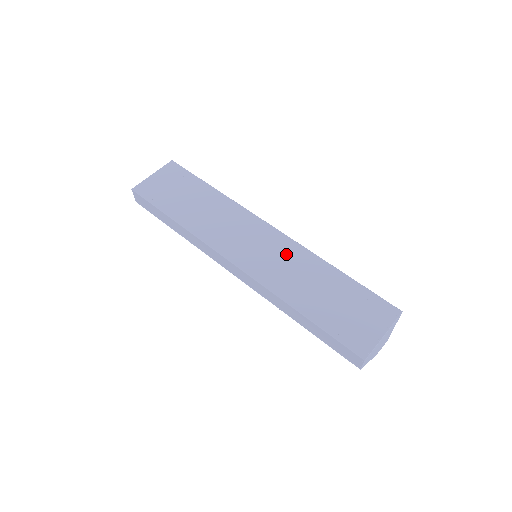
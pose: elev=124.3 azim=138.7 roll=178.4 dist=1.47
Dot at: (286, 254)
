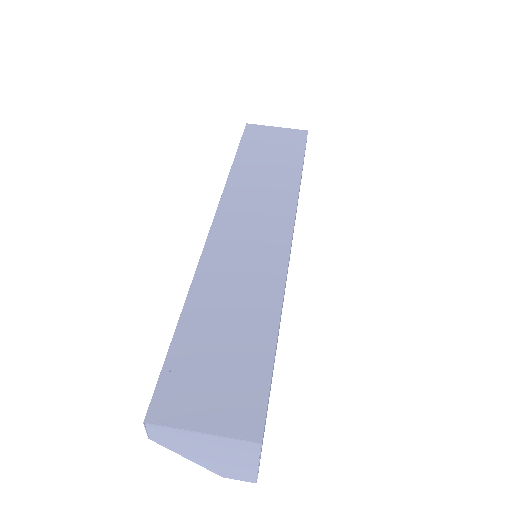
Dot at: (260, 265)
